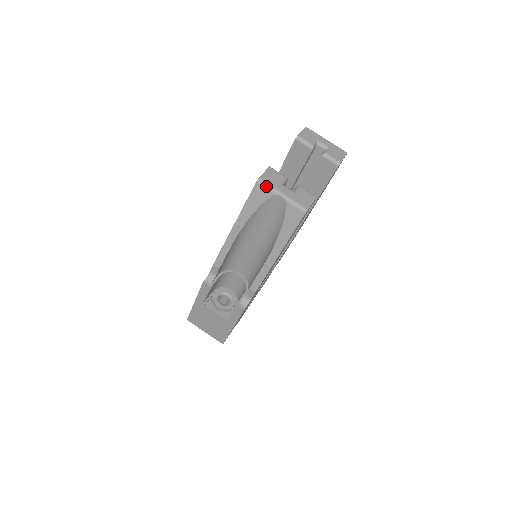
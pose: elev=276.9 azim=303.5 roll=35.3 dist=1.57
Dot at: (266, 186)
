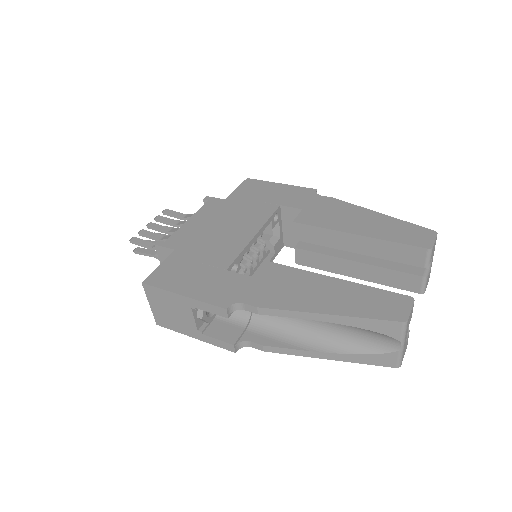
Dot at: (404, 331)
